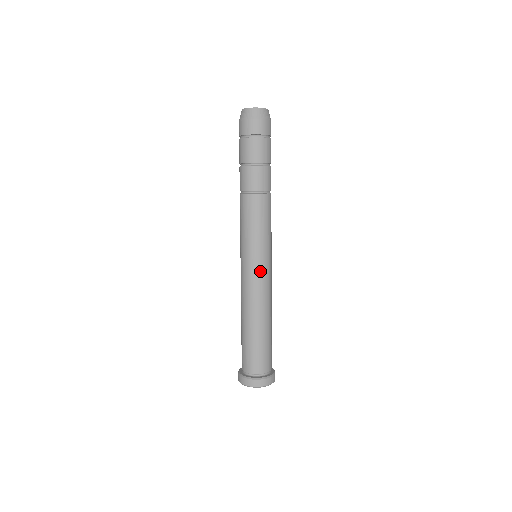
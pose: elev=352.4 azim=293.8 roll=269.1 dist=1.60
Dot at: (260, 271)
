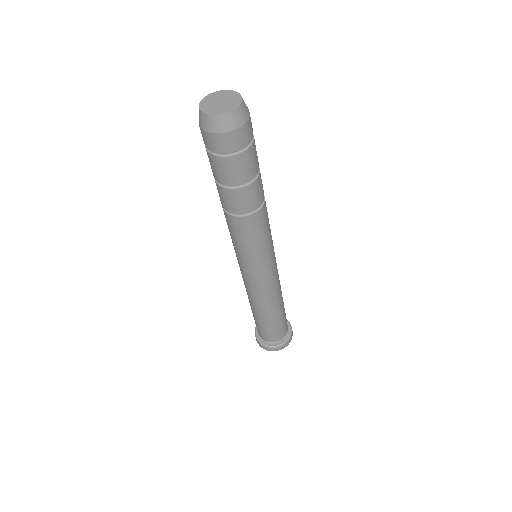
Dot at: (267, 277)
